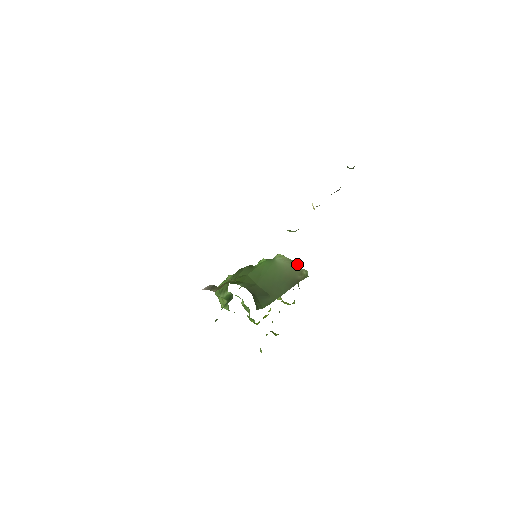
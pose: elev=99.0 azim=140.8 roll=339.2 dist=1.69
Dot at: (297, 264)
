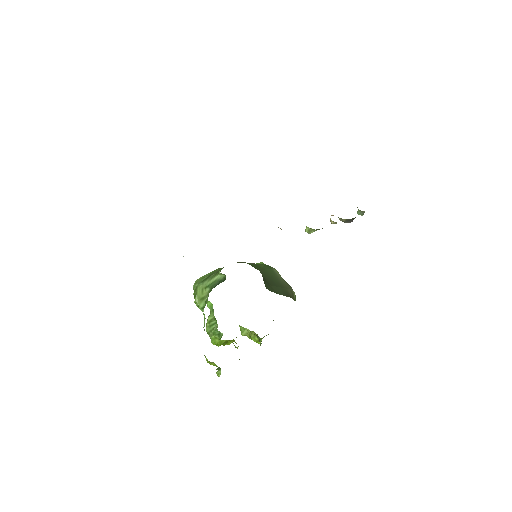
Dot at: (289, 285)
